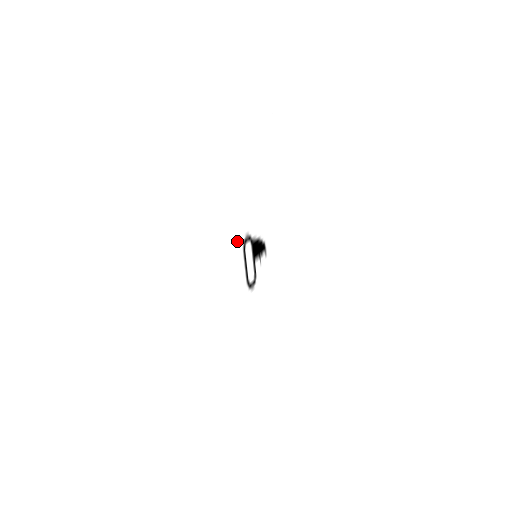
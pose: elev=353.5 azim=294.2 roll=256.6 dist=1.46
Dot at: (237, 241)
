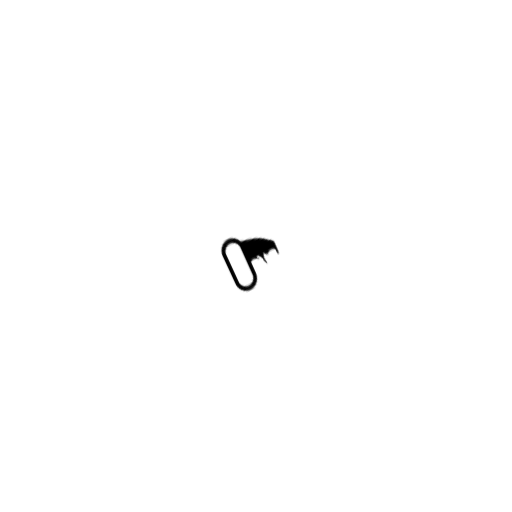
Dot at: (207, 248)
